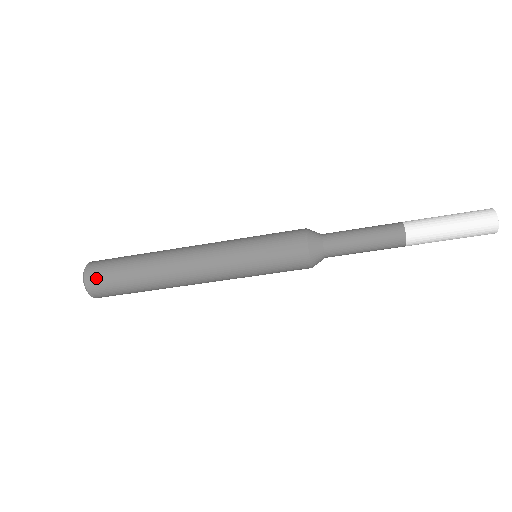
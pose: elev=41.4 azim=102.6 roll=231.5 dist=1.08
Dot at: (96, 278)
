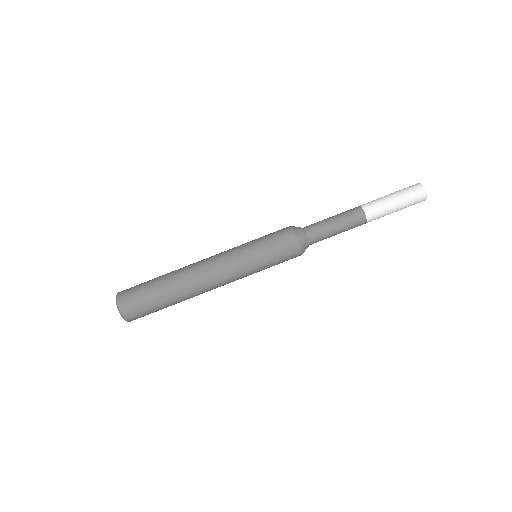
Dot at: occluded
